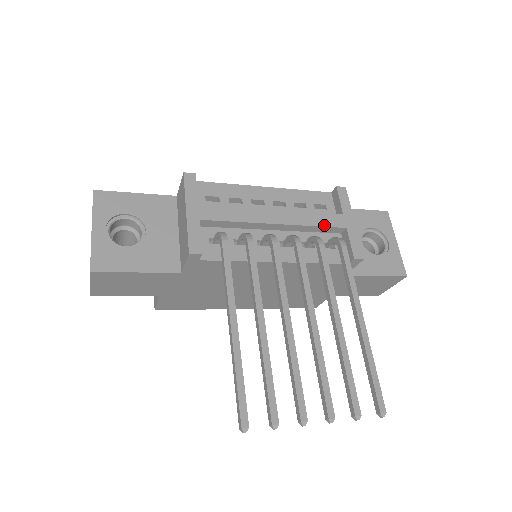
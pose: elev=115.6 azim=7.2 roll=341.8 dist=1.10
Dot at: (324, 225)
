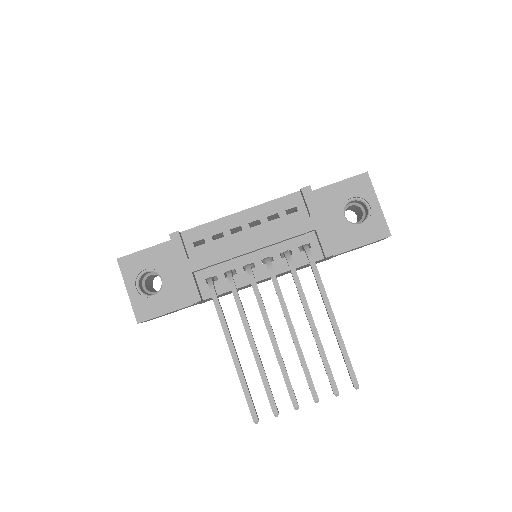
Dot at: (294, 235)
